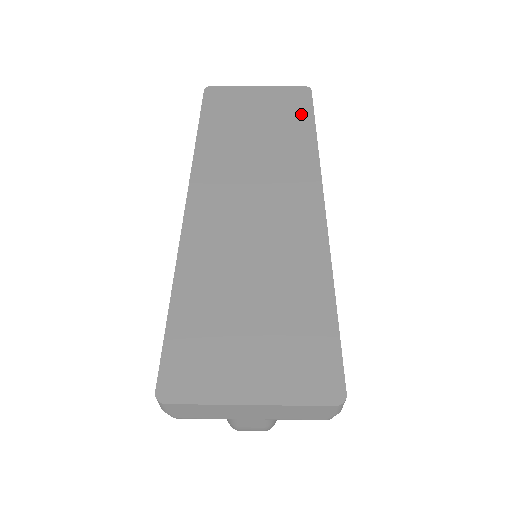
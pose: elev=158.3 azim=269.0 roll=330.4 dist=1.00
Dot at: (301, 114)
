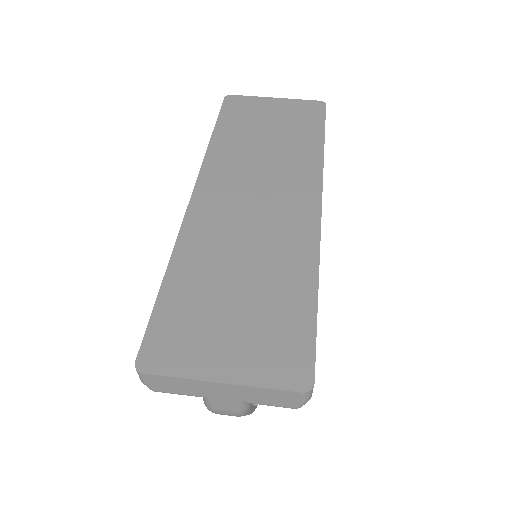
Dot at: (312, 126)
